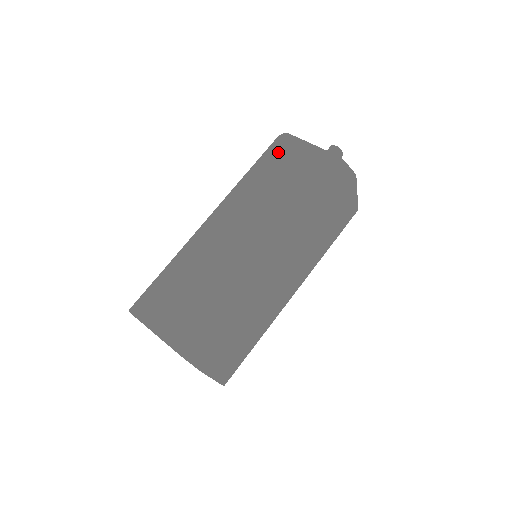
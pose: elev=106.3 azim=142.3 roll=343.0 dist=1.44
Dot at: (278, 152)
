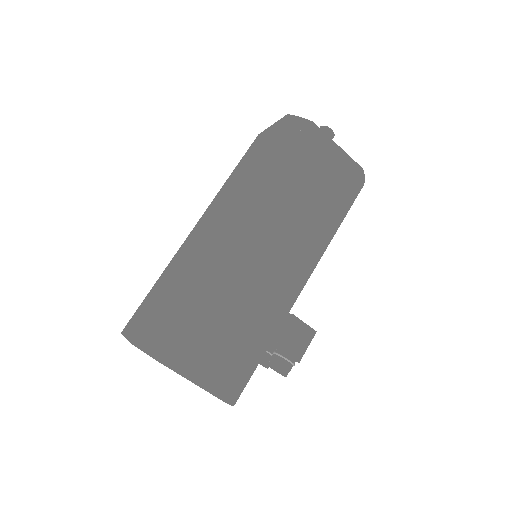
Dot at: (248, 151)
